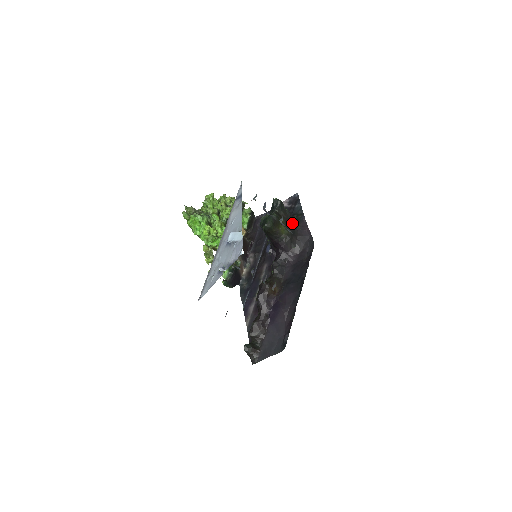
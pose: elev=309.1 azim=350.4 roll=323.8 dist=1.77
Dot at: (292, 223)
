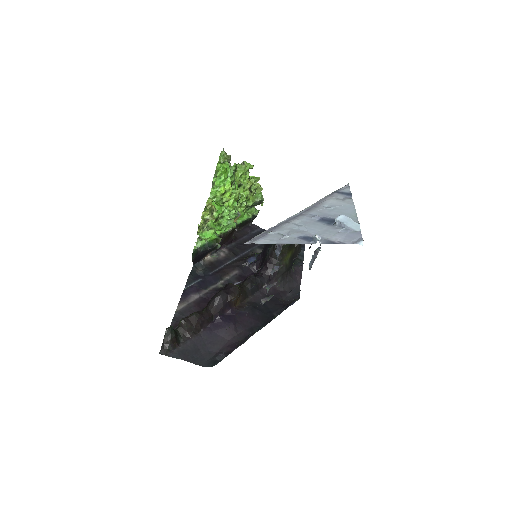
Dot at: (294, 260)
